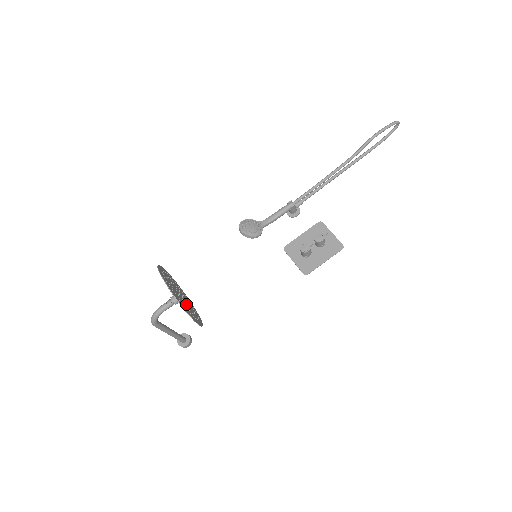
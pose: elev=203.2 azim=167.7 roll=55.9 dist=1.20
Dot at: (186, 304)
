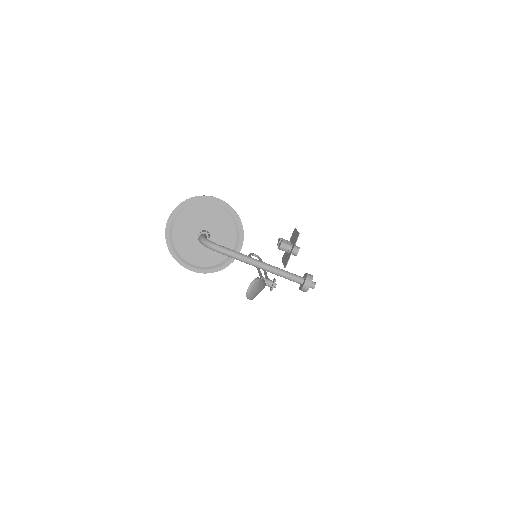
Dot at: (209, 225)
